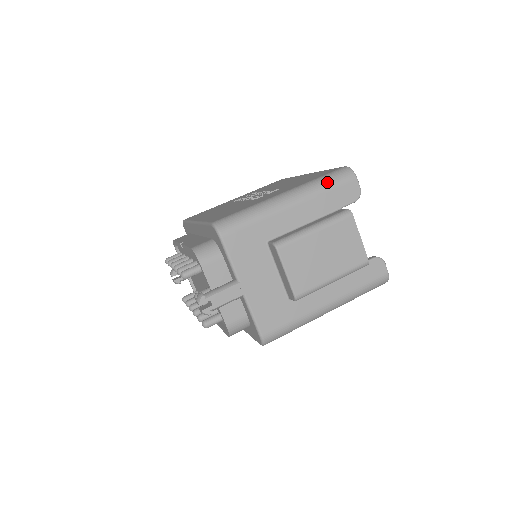
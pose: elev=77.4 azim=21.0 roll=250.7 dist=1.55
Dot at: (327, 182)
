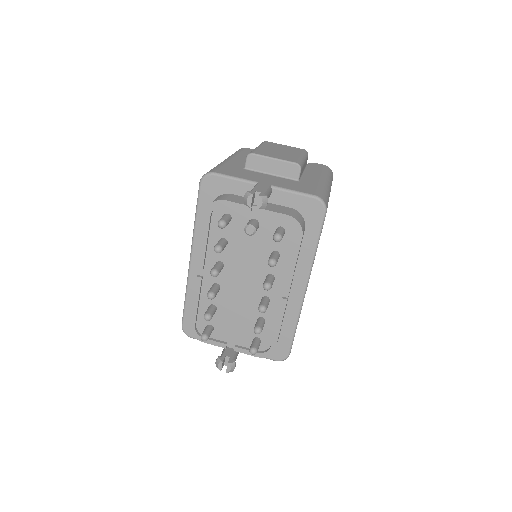
Dot at: occluded
